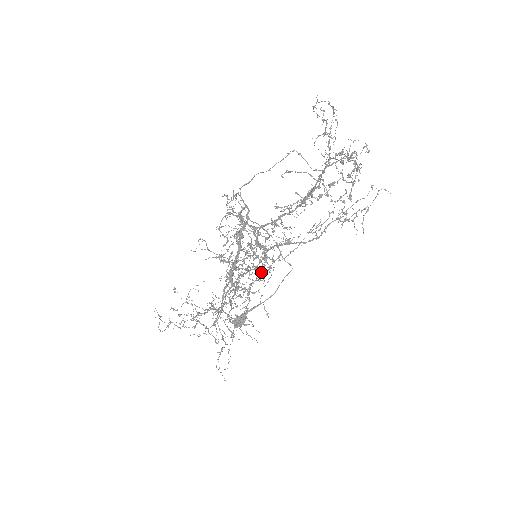
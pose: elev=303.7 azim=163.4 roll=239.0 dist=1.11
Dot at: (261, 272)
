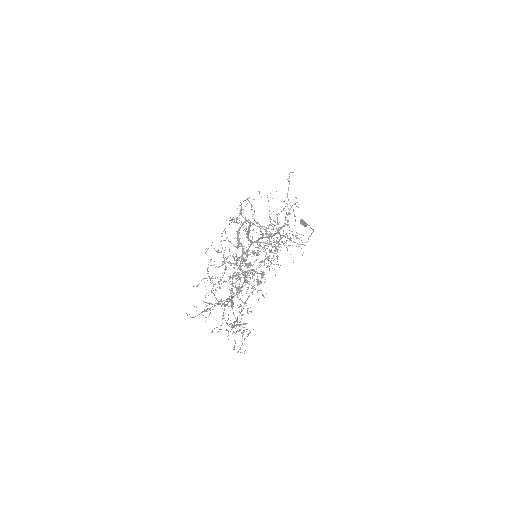
Dot at: occluded
